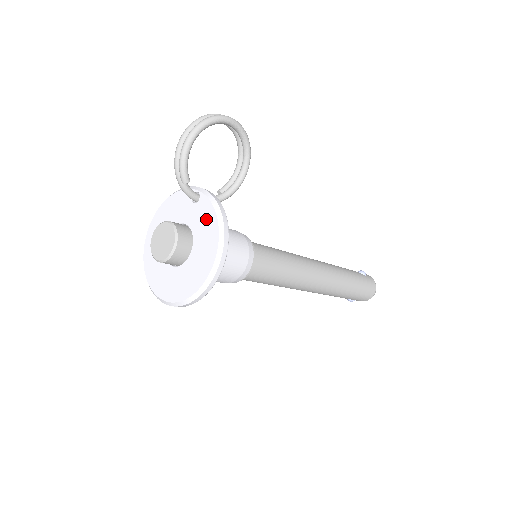
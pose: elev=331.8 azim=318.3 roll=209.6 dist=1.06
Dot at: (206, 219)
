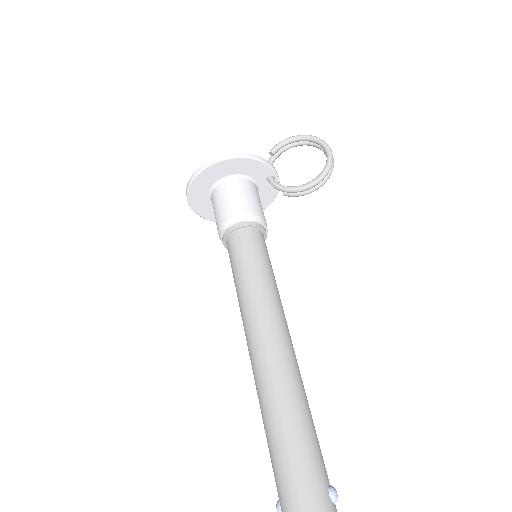
Dot at: occluded
